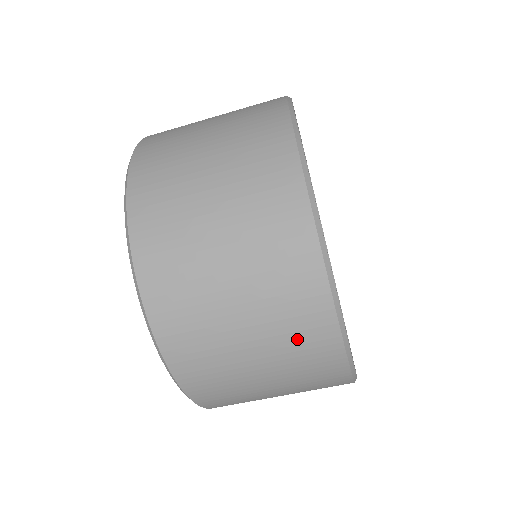
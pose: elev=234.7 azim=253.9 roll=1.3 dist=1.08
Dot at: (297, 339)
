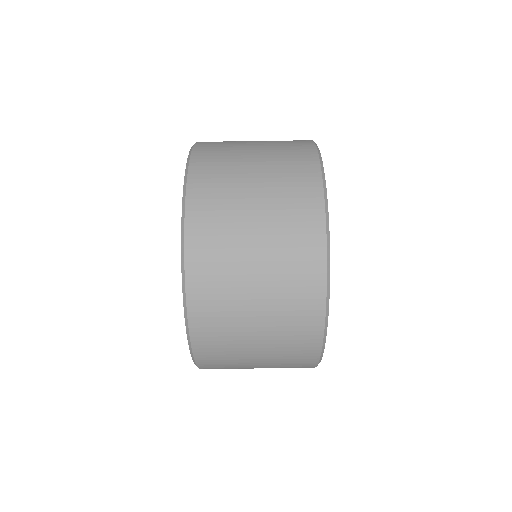
Dot at: (292, 316)
